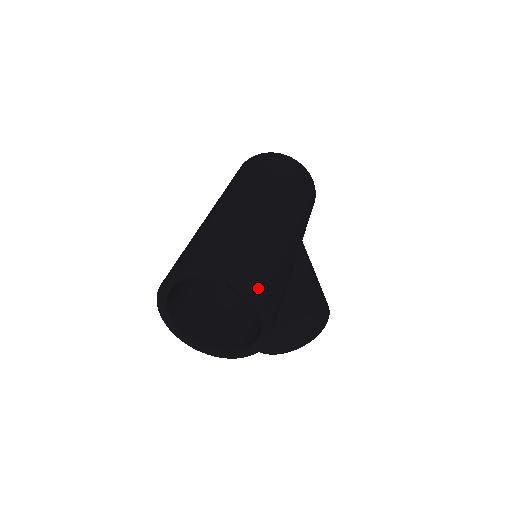
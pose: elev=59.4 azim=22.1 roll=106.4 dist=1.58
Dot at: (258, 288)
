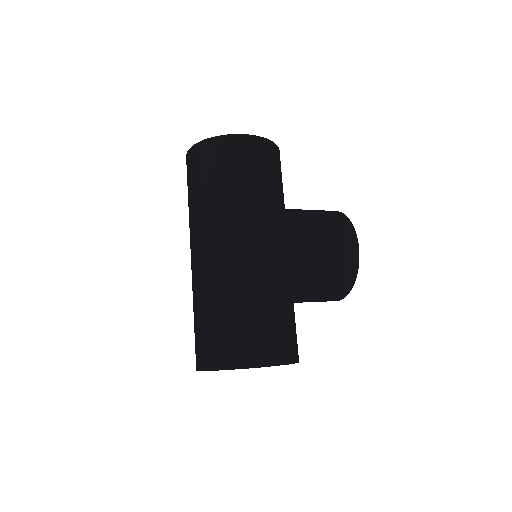
Dot at: (247, 361)
